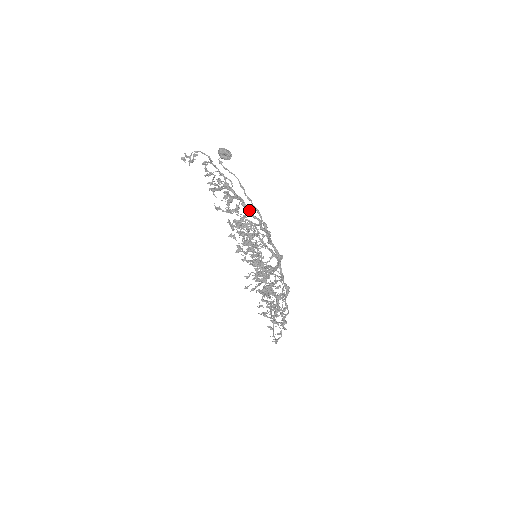
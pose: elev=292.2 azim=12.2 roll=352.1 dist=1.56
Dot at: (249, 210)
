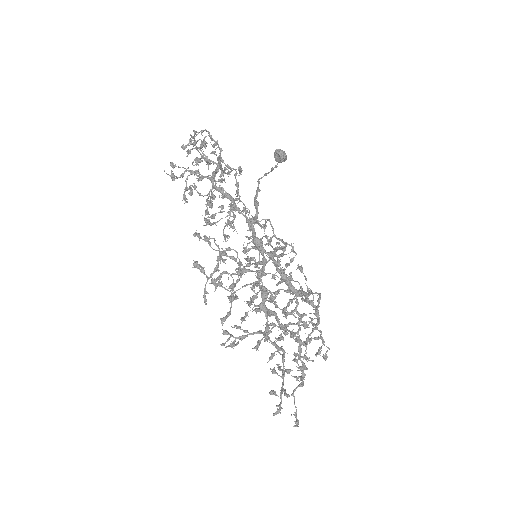
Dot at: (215, 171)
